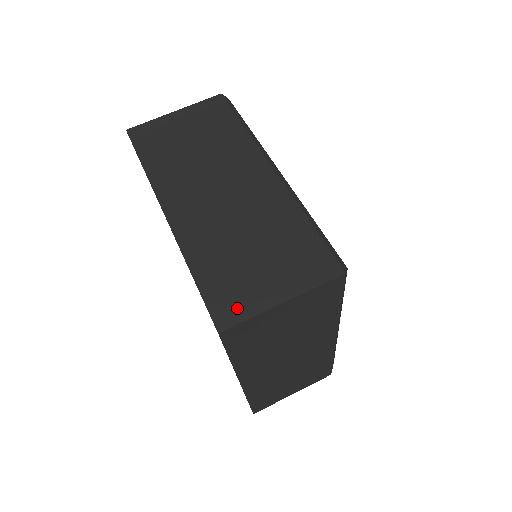
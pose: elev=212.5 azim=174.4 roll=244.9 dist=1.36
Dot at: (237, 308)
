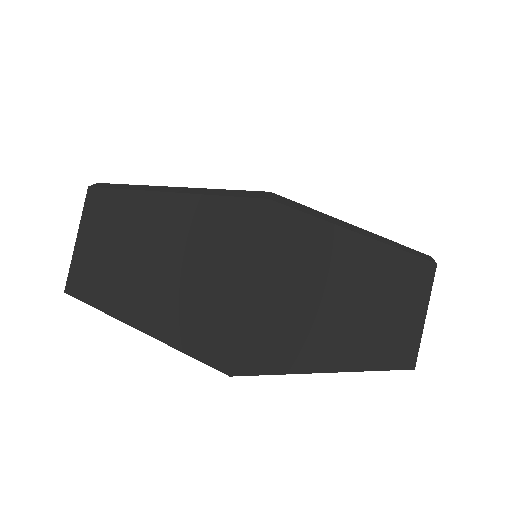
Dot at: (224, 337)
